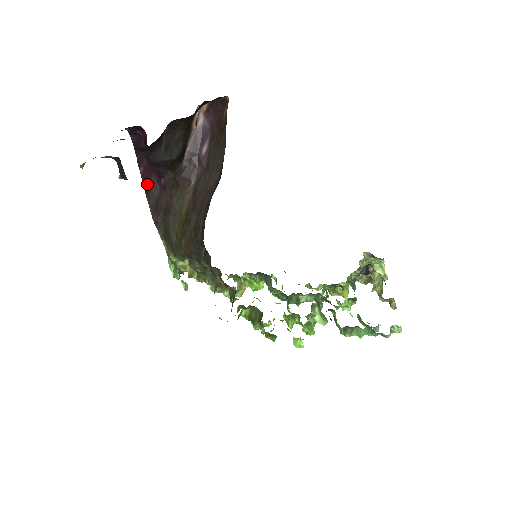
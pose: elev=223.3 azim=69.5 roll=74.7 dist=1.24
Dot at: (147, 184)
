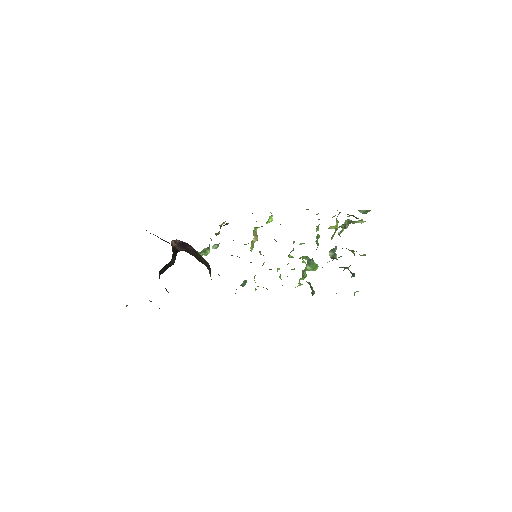
Dot at: (160, 238)
